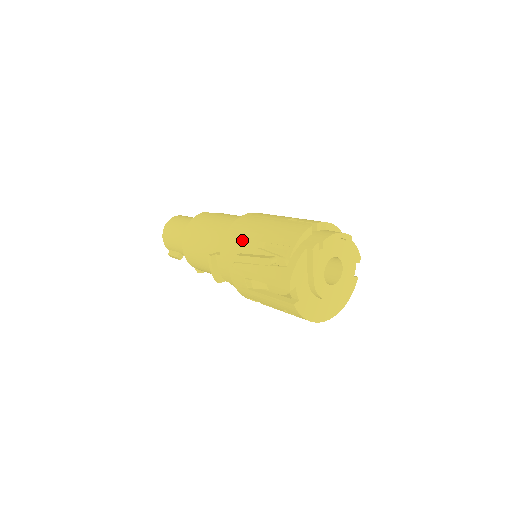
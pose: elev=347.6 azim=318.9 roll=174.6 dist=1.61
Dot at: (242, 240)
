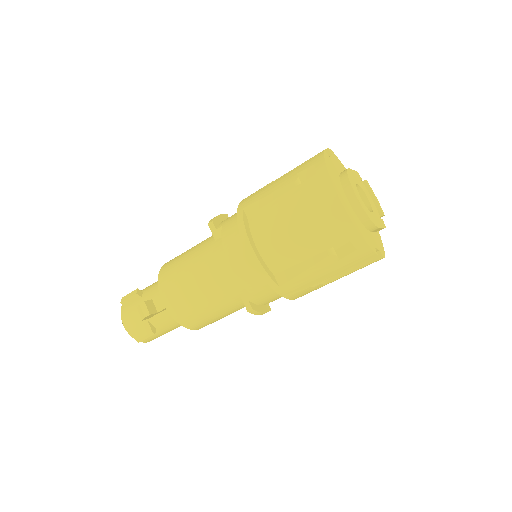
Dot at: occluded
